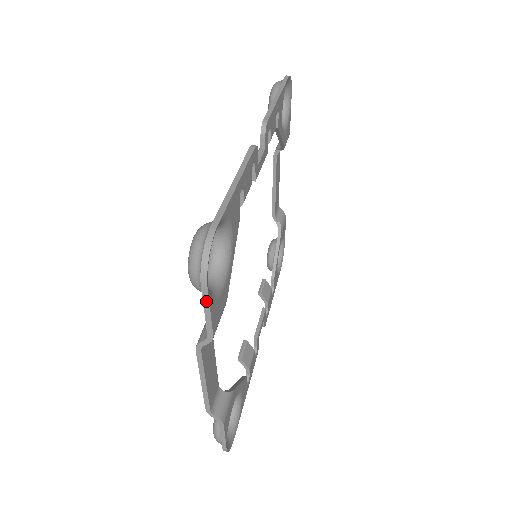
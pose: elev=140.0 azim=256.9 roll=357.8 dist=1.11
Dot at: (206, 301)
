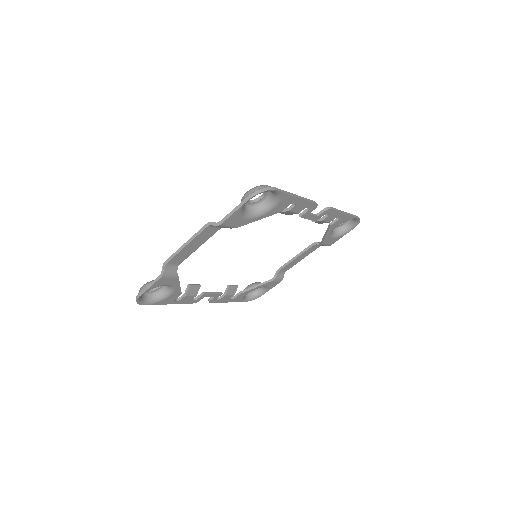
Dot at: (240, 205)
